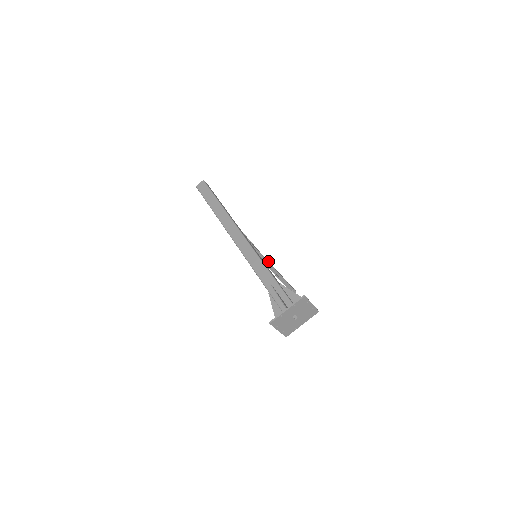
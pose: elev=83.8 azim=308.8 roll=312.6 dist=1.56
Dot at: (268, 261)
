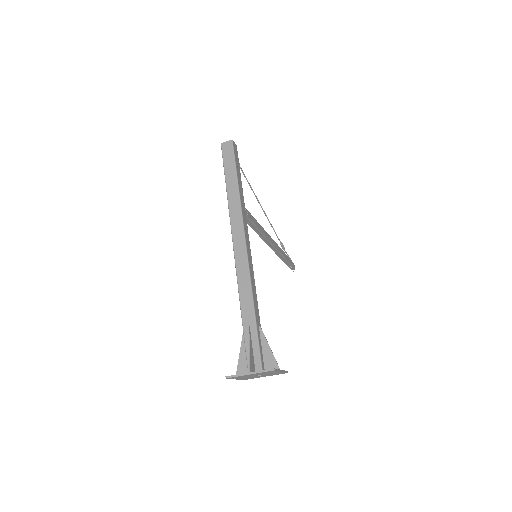
Dot at: (274, 243)
